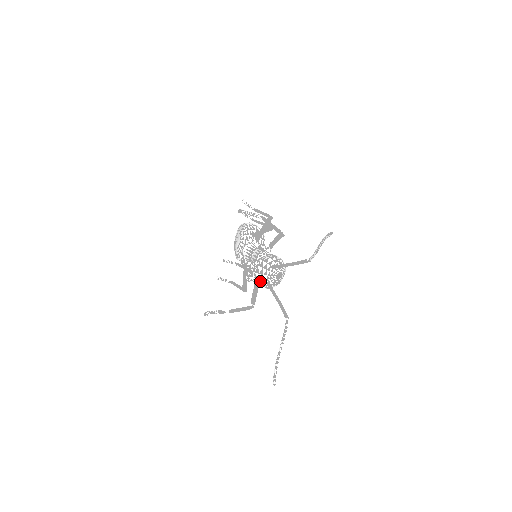
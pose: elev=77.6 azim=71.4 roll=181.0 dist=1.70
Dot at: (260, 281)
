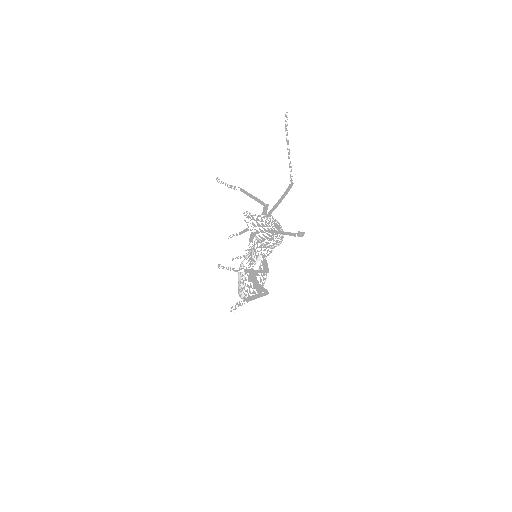
Dot at: (260, 229)
